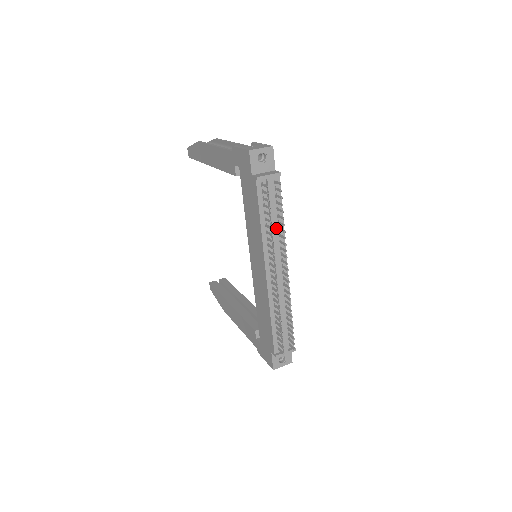
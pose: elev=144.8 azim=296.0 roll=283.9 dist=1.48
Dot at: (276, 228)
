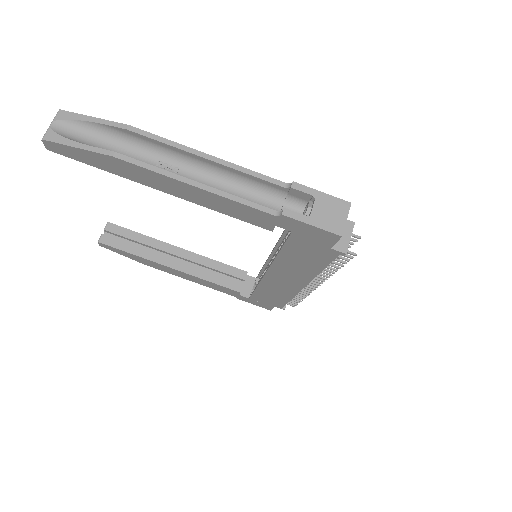
Dot at: occluded
